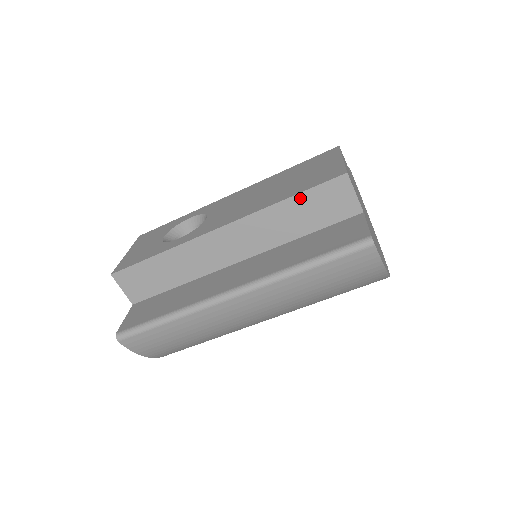
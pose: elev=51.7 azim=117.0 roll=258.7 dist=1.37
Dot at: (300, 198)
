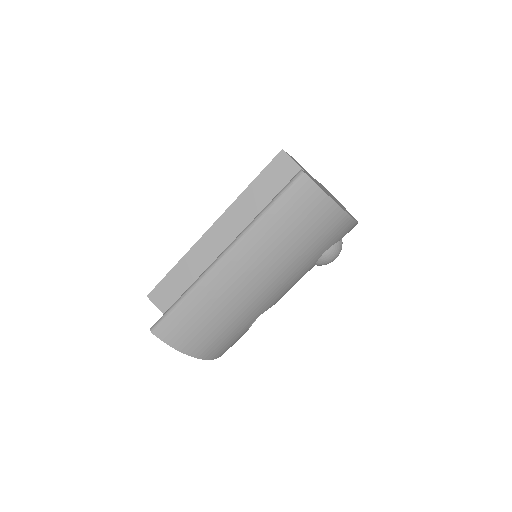
Dot at: (258, 181)
